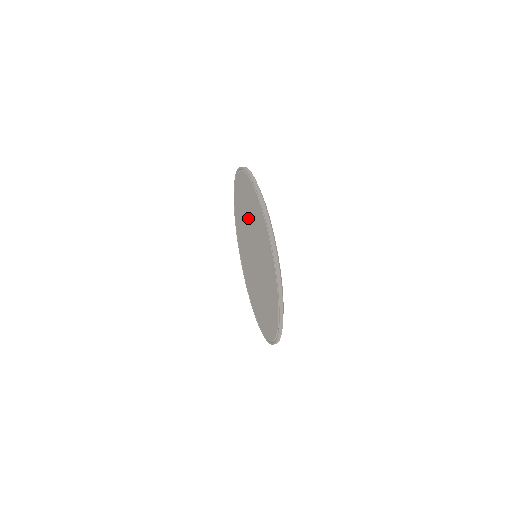
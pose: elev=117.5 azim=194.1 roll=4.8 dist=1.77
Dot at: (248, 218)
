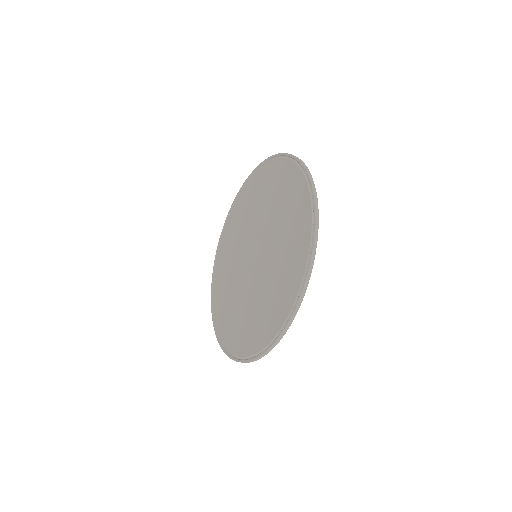
Dot at: (260, 211)
